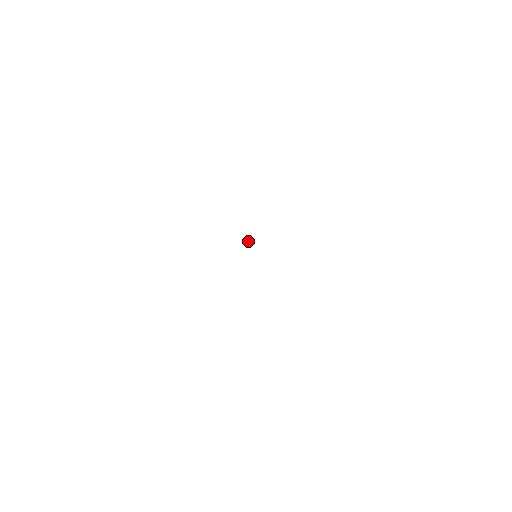
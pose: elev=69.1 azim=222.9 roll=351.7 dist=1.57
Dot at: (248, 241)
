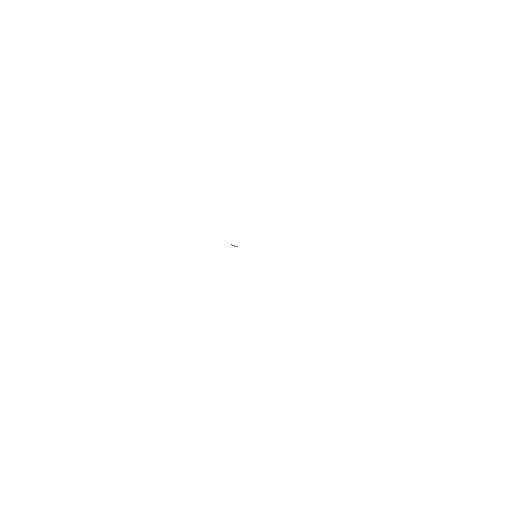
Dot at: (236, 246)
